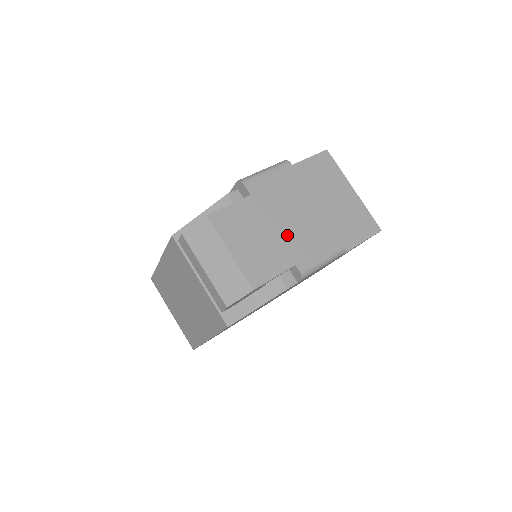
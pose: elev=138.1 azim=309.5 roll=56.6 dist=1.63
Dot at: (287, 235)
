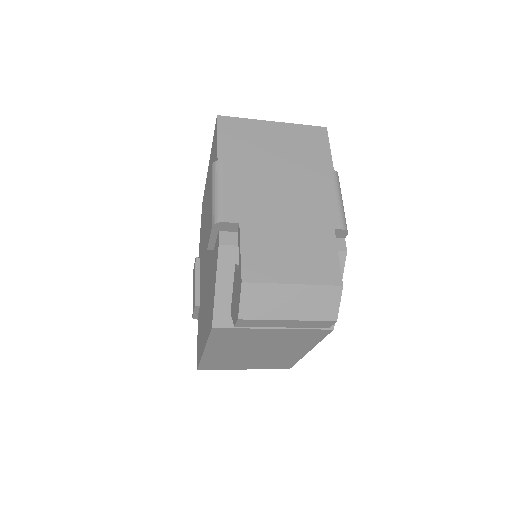
Dot at: (300, 216)
